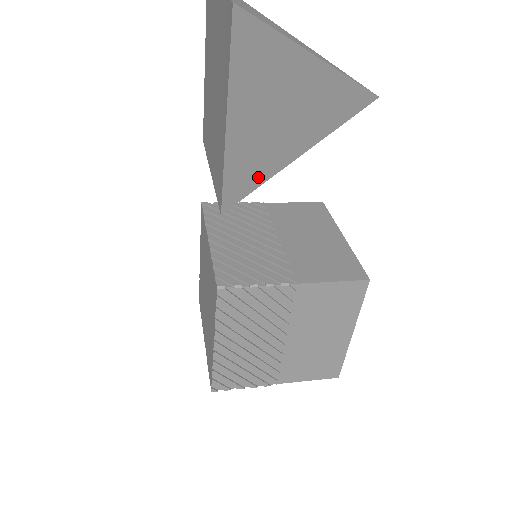
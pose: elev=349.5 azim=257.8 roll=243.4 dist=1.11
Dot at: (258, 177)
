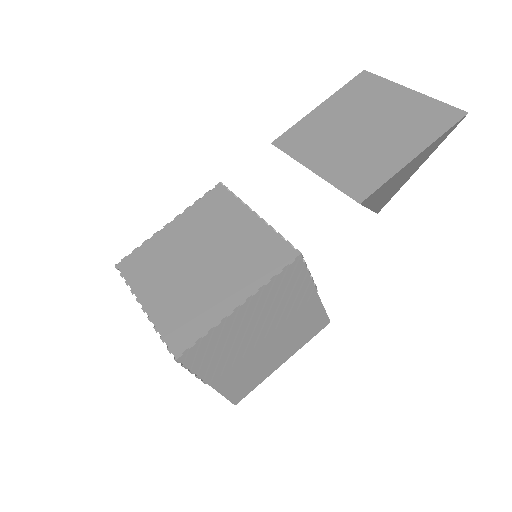
Dot at: (371, 201)
